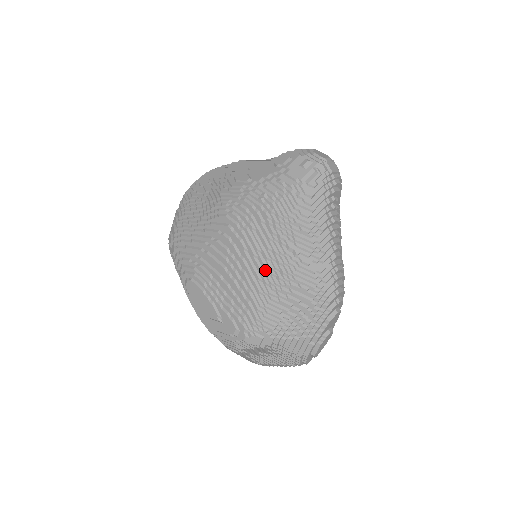
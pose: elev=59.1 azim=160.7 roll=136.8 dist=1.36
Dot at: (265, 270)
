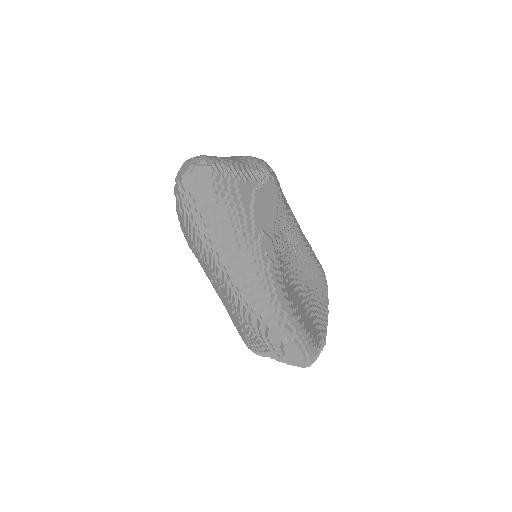
Dot at: occluded
